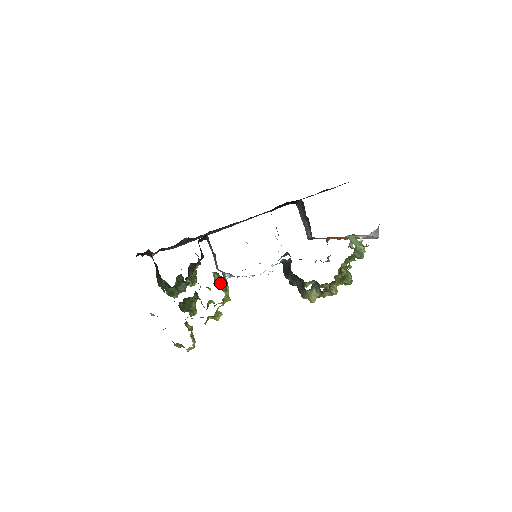
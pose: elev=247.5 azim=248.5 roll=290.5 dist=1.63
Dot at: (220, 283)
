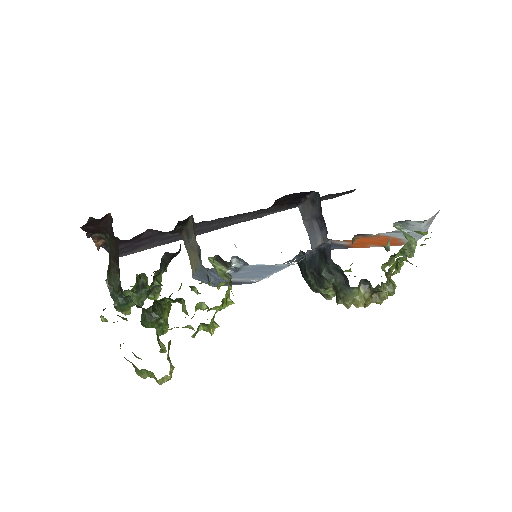
Dot at: (221, 273)
